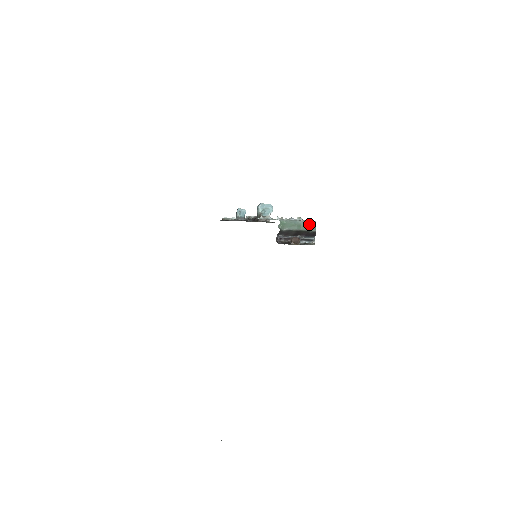
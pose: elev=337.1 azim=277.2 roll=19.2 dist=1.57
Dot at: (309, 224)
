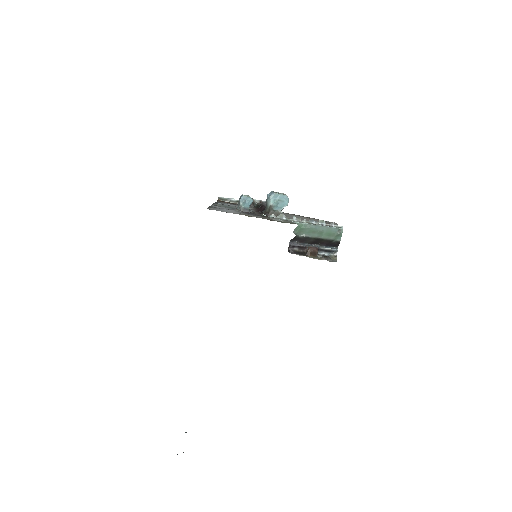
Dot at: (334, 231)
